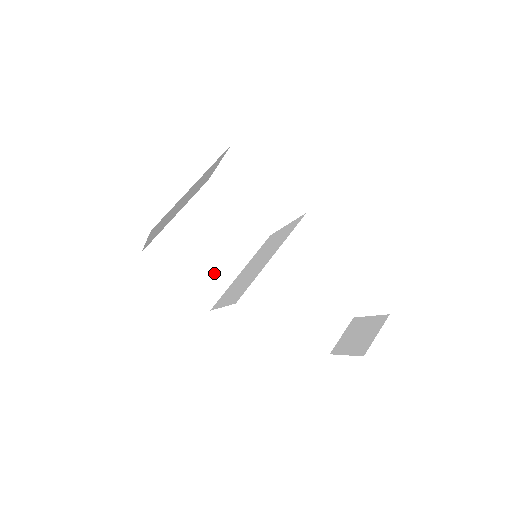
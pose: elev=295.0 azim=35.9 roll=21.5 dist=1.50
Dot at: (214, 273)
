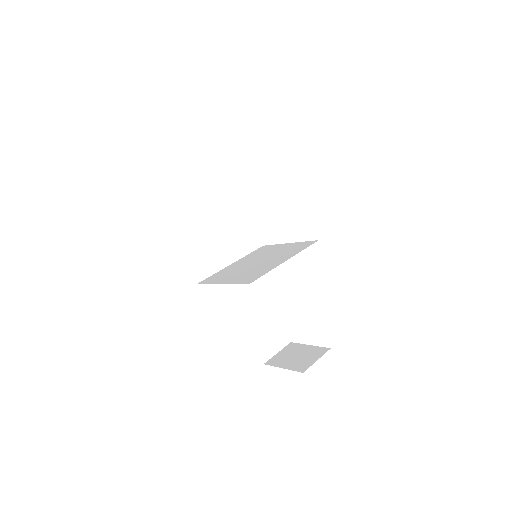
Dot at: (212, 254)
